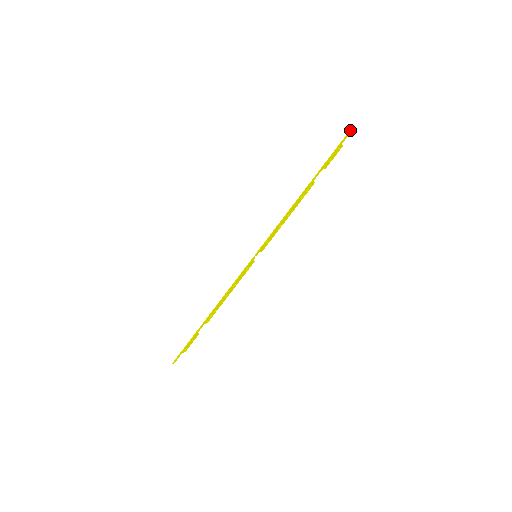
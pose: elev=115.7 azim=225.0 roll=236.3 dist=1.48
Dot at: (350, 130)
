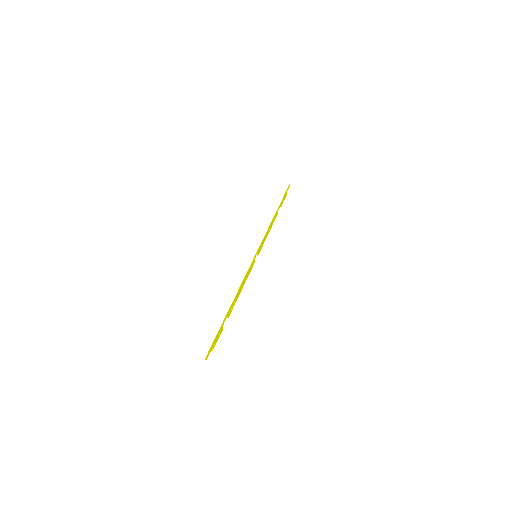
Dot at: (289, 184)
